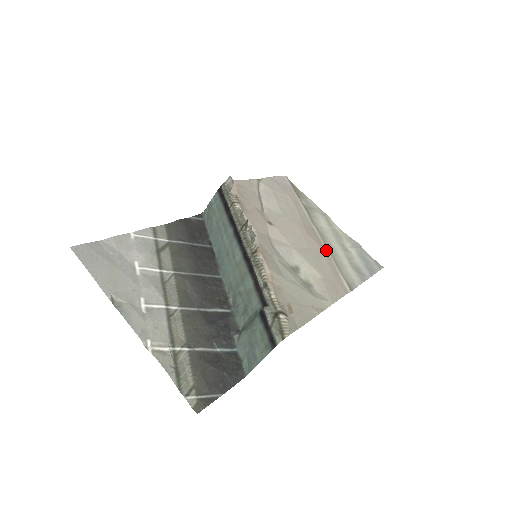
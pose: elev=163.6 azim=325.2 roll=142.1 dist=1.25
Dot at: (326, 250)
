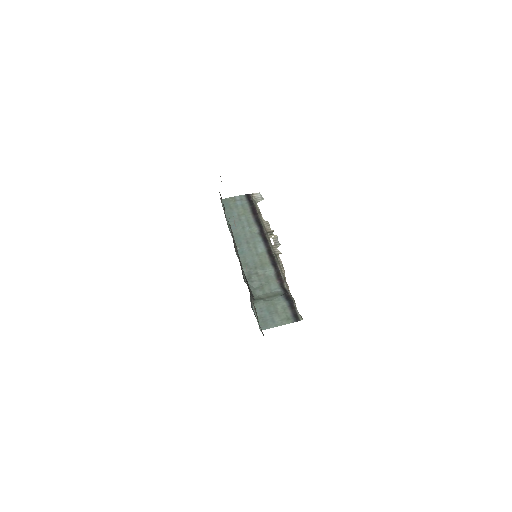
Dot at: occluded
